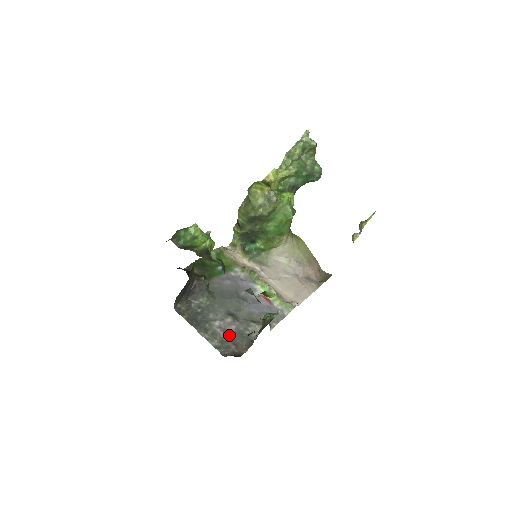
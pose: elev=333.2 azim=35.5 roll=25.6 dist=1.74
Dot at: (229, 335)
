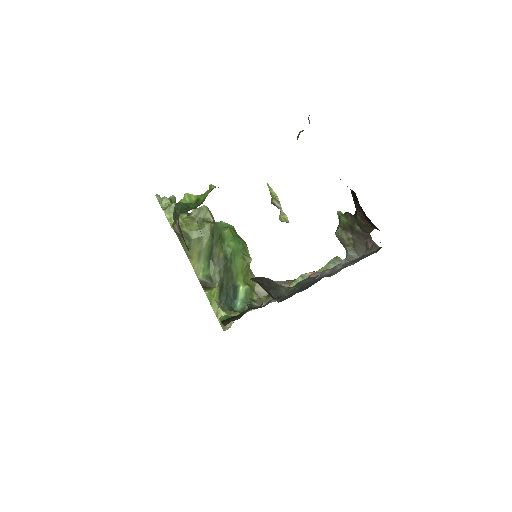
Dot at: occluded
